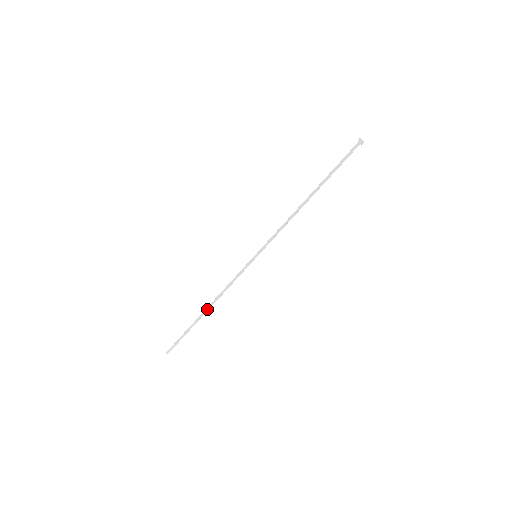
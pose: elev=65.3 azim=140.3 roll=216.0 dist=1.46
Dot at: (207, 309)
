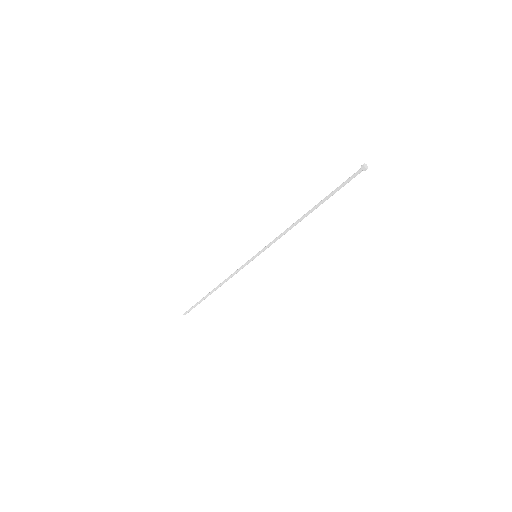
Dot at: (215, 290)
